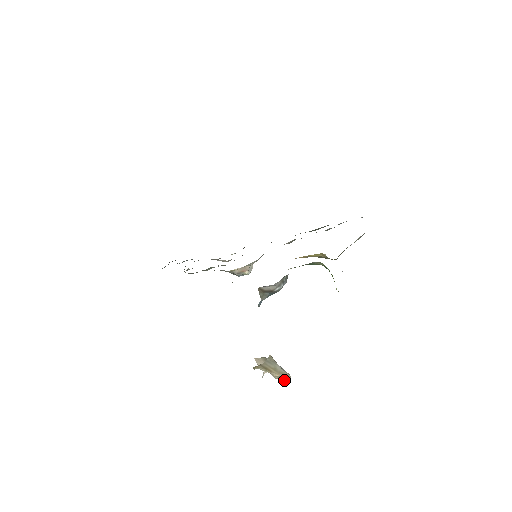
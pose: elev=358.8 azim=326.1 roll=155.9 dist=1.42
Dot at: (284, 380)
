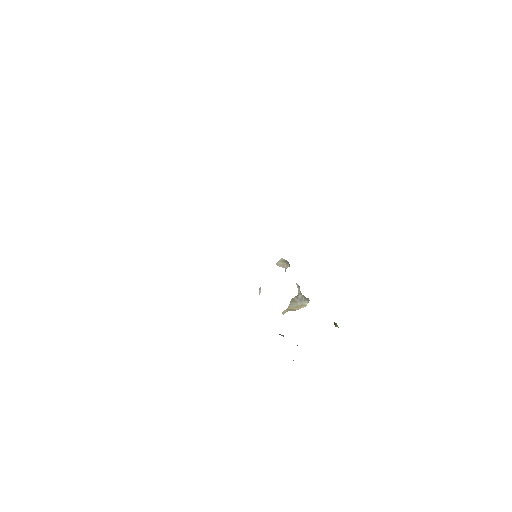
Dot at: occluded
